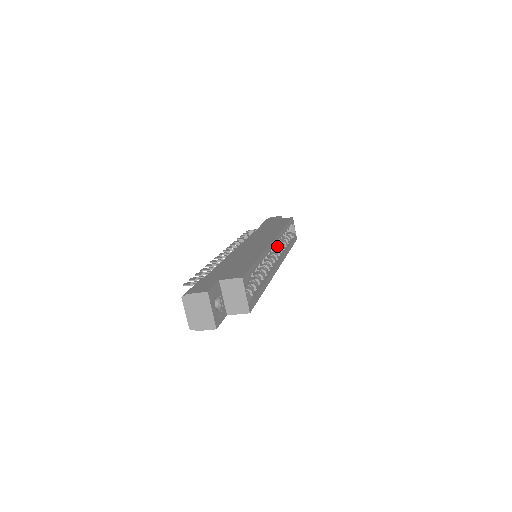
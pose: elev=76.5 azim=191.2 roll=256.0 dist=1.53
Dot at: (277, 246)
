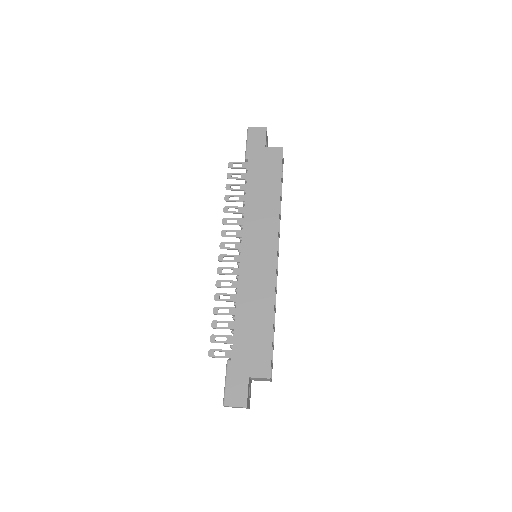
Dot at: occluded
